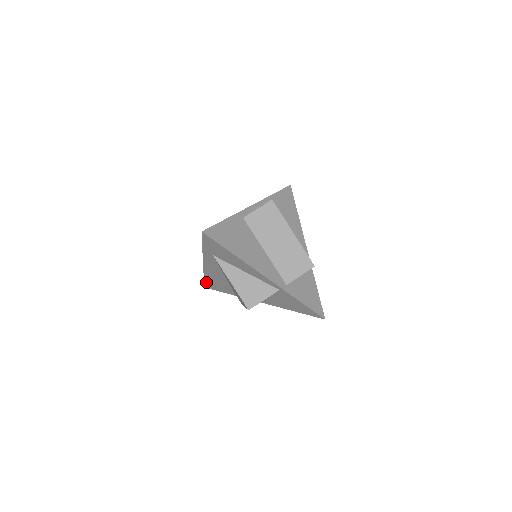
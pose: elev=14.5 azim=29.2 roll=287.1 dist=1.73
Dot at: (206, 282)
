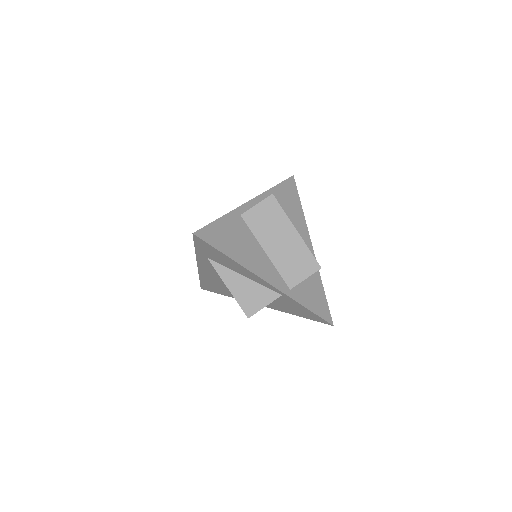
Dot at: (202, 284)
